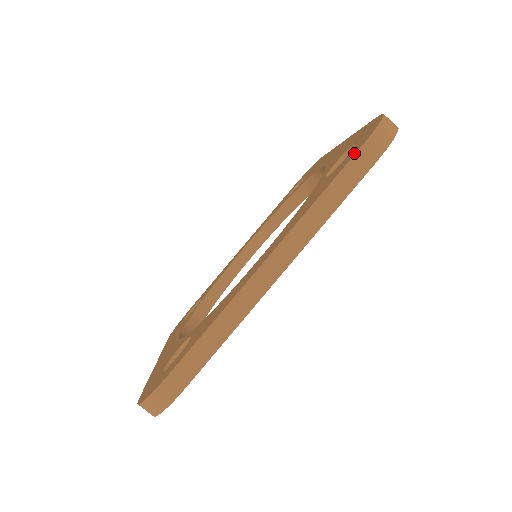
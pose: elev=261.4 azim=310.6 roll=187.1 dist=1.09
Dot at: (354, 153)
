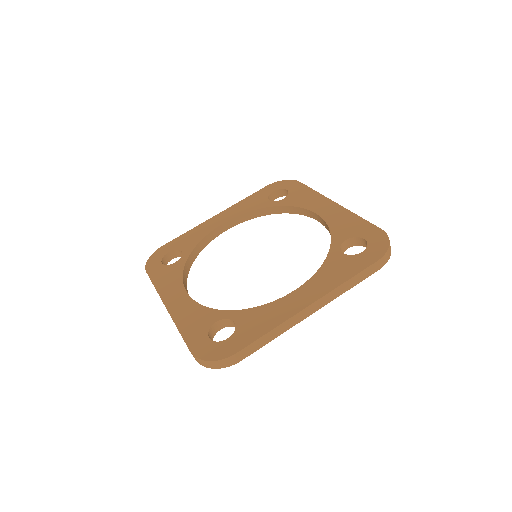
Dot at: (372, 261)
